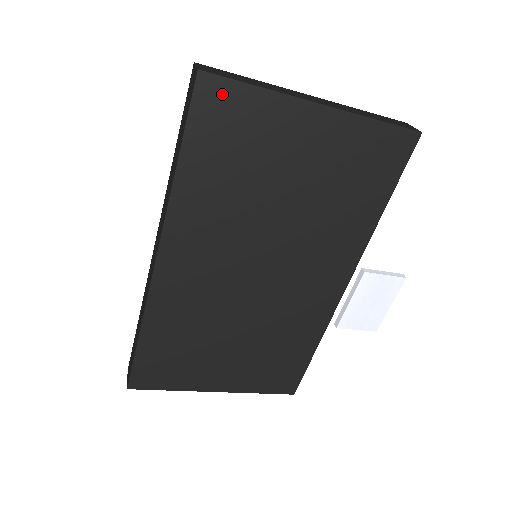
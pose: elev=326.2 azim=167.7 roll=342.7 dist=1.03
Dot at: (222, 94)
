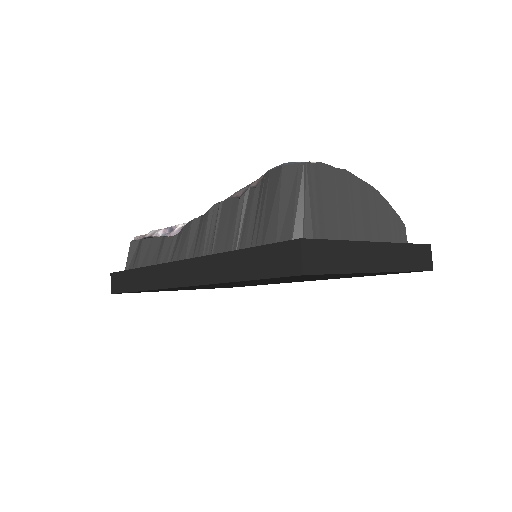
Dot at: (310, 275)
